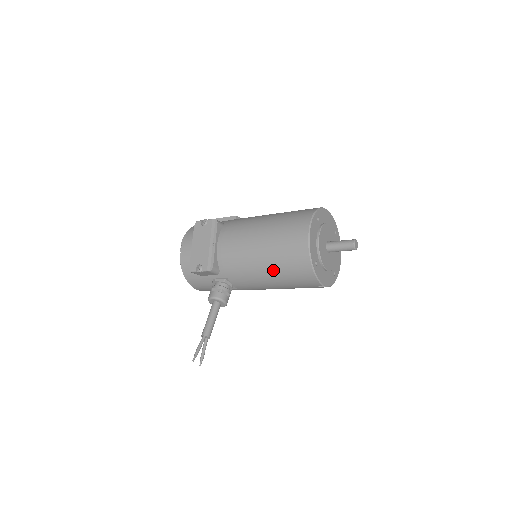
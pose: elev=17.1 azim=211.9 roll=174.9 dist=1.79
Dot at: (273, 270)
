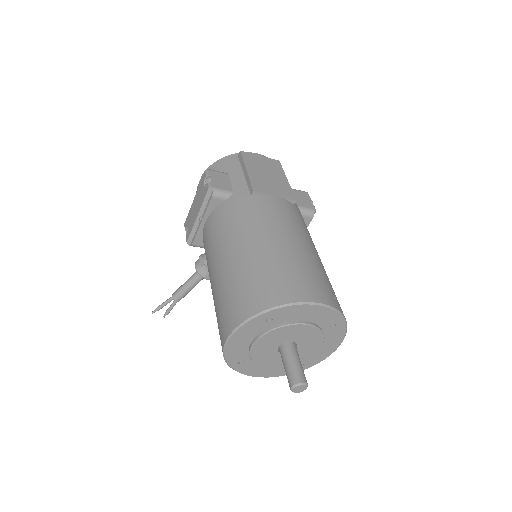
Dot at: occluded
